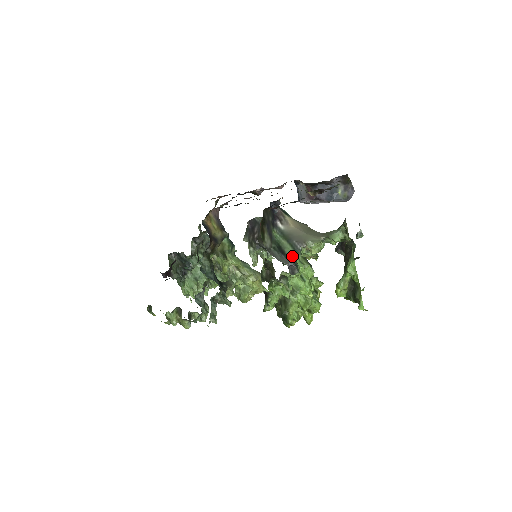
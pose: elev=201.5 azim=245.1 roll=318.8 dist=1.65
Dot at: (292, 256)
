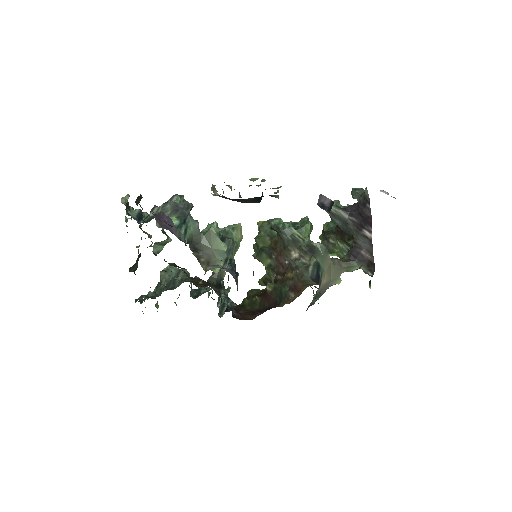
Dot at: occluded
